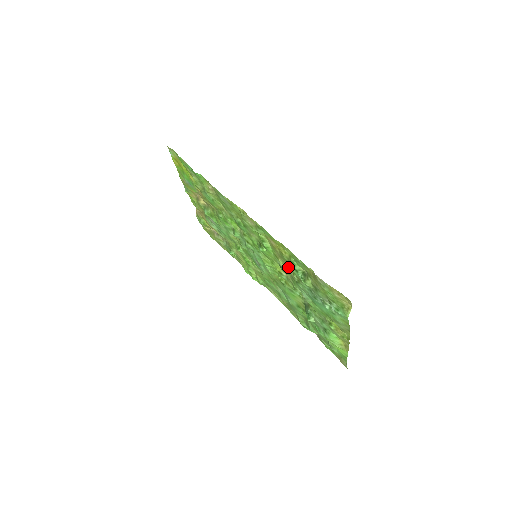
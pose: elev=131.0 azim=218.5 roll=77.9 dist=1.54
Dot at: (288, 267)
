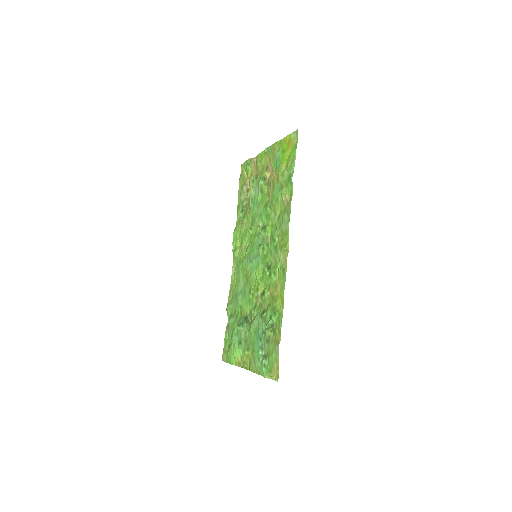
Dot at: (268, 303)
